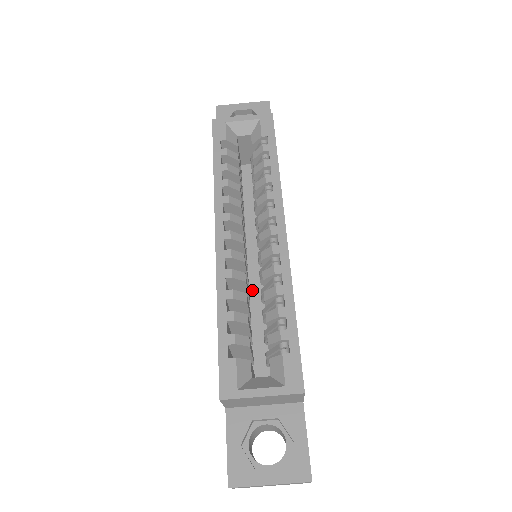
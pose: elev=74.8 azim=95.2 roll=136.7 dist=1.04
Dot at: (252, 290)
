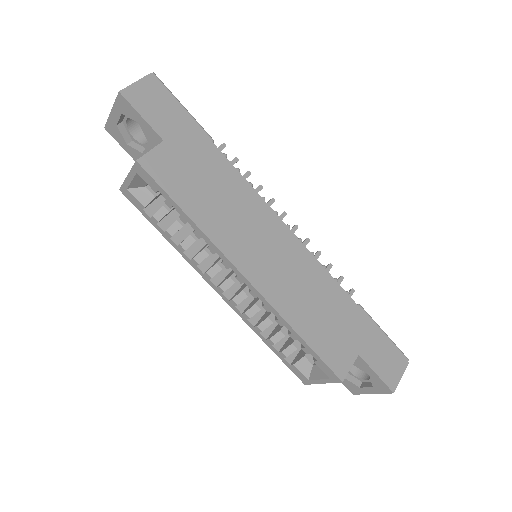
Dot at: occluded
